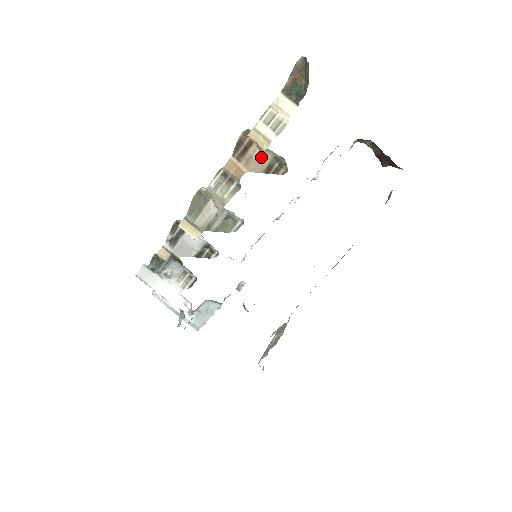
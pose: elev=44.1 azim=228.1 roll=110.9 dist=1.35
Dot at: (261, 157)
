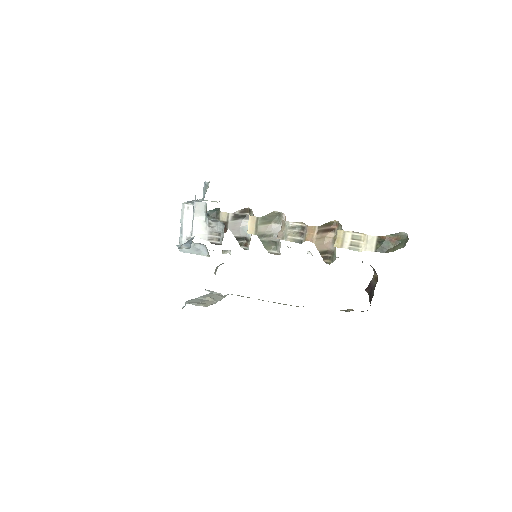
Dot at: (328, 243)
